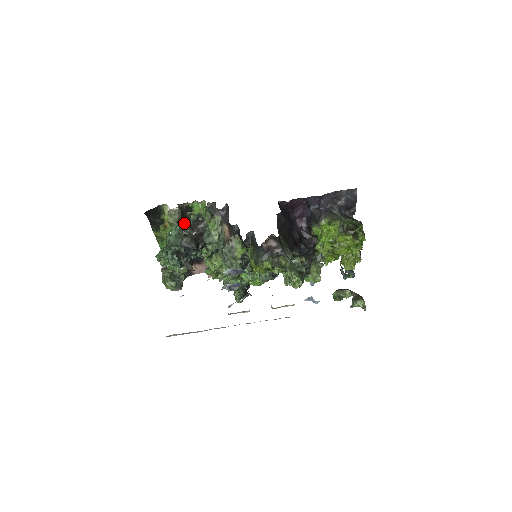
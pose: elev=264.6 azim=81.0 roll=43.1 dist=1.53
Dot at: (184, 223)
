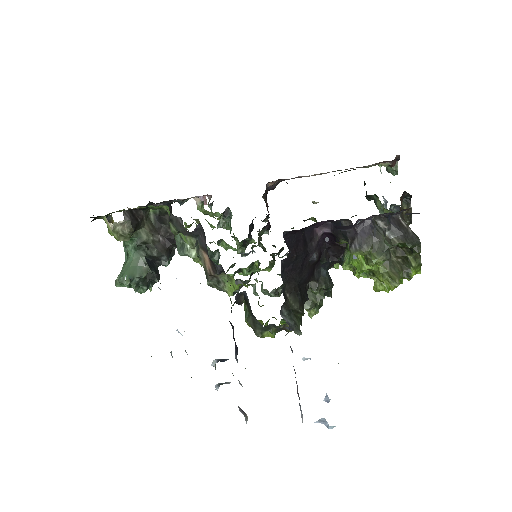
Dot at: (141, 229)
